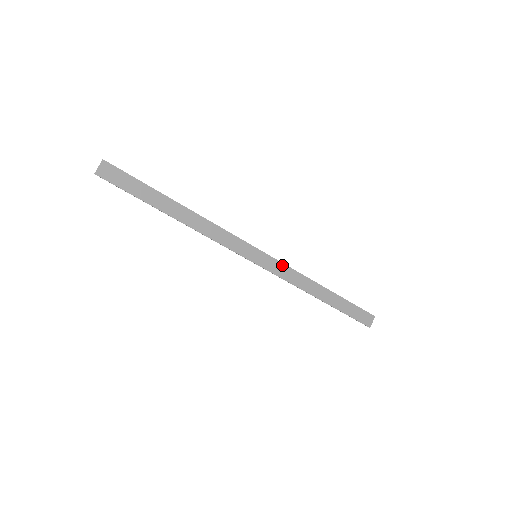
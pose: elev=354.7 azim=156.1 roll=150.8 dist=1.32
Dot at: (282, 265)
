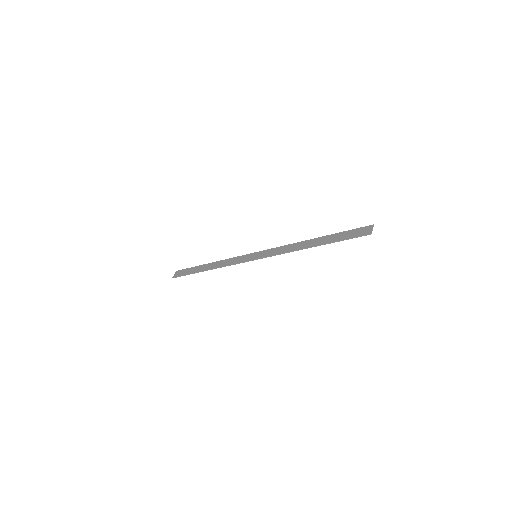
Dot at: (275, 249)
